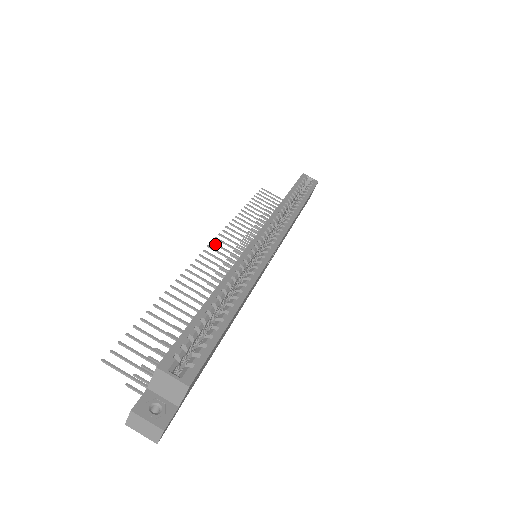
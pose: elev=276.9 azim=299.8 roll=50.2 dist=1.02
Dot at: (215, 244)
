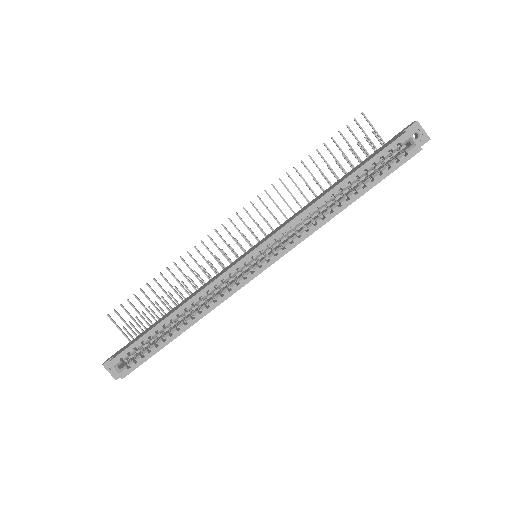
Dot at: (238, 216)
